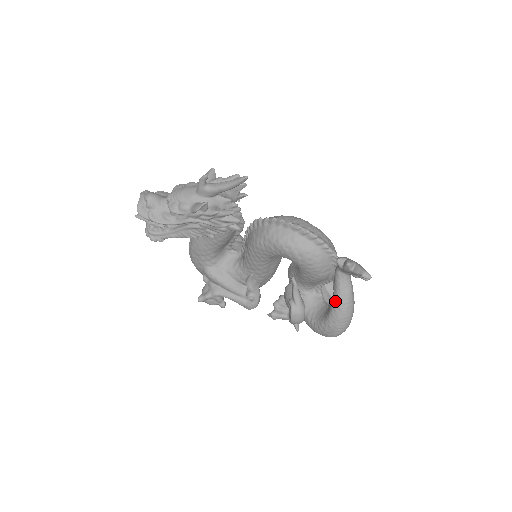
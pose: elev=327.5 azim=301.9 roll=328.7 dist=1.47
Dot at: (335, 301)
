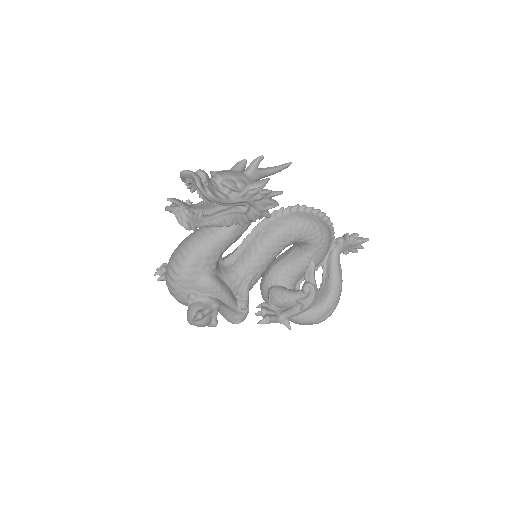
Dot at: (335, 278)
